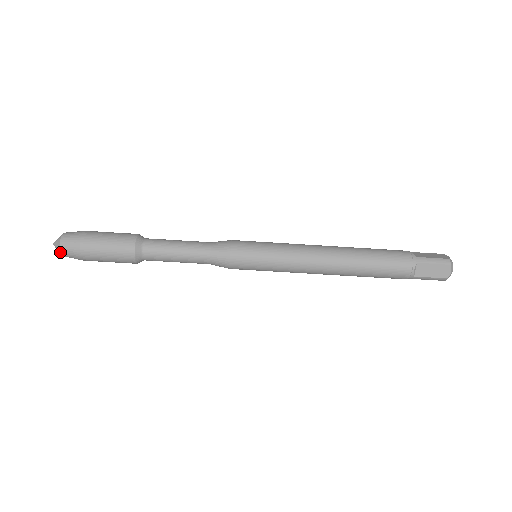
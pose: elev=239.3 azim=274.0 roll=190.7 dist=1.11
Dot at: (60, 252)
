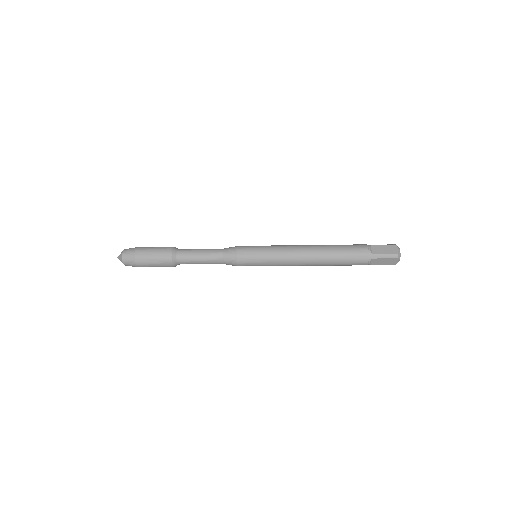
Dot at: occluded
